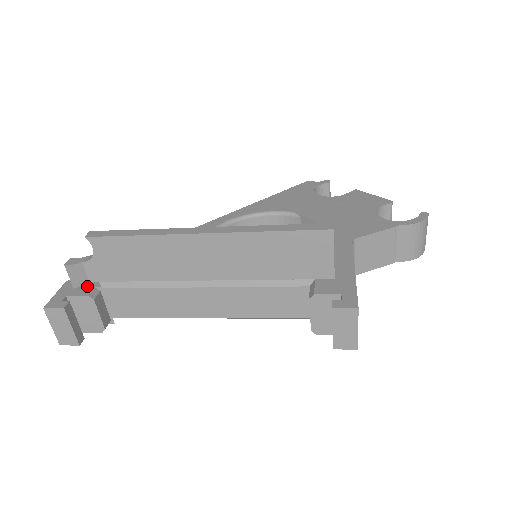
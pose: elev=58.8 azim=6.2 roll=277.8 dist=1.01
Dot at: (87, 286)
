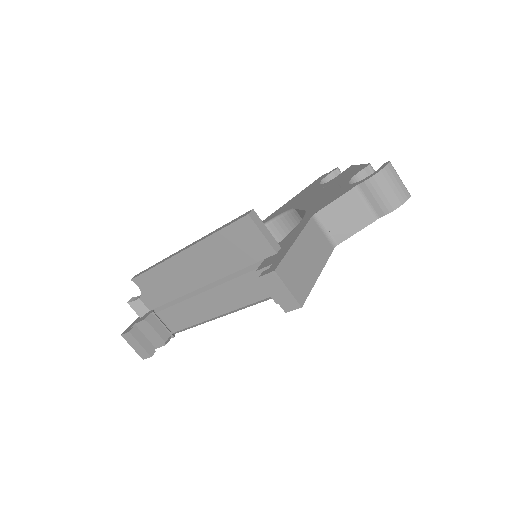
Dot at: (147, 314)
